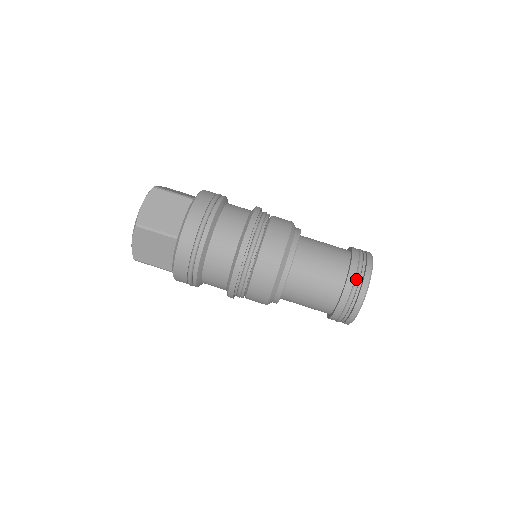
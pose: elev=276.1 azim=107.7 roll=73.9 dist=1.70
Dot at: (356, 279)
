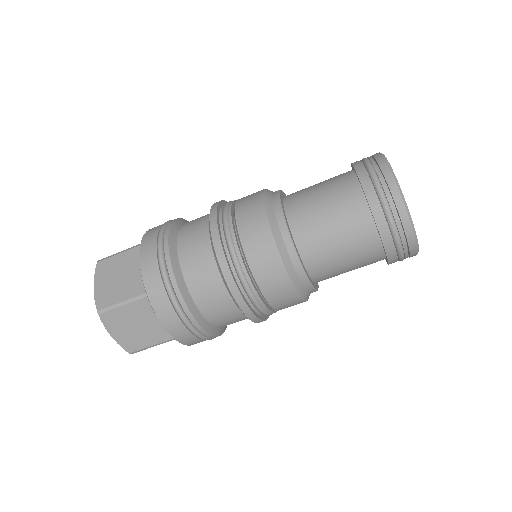
Dot at: (376, 188)
